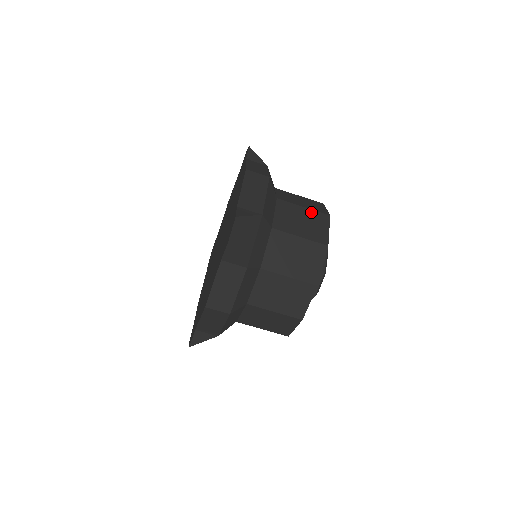
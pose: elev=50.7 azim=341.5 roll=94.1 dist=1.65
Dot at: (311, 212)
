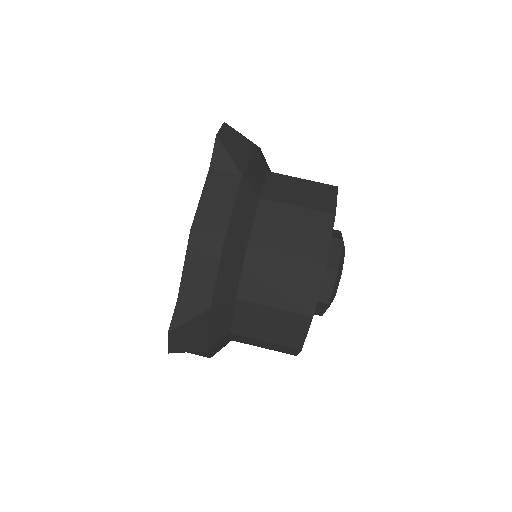
Dot at: (296, 263)
